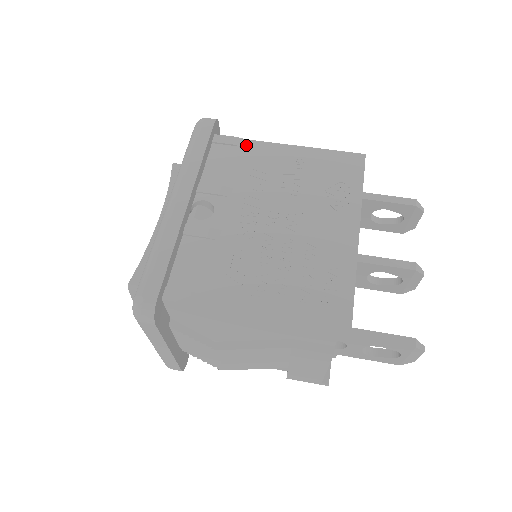
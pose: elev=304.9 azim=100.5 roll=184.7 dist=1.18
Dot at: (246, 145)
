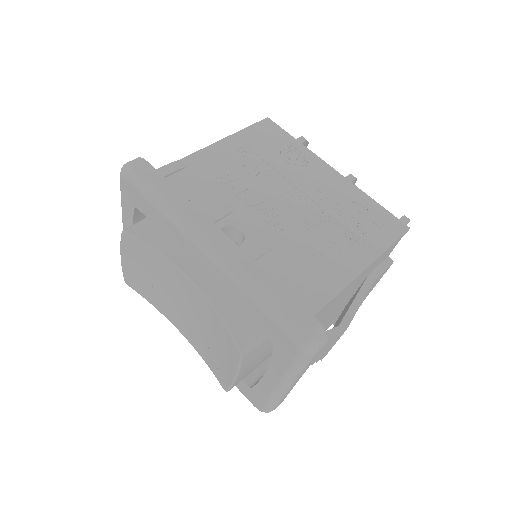
Dot at: (186, 164)
